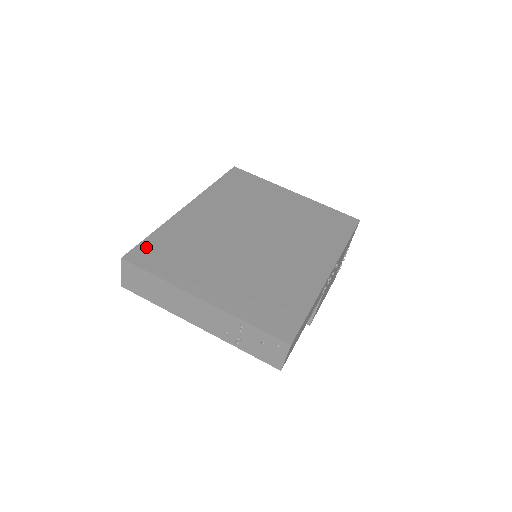
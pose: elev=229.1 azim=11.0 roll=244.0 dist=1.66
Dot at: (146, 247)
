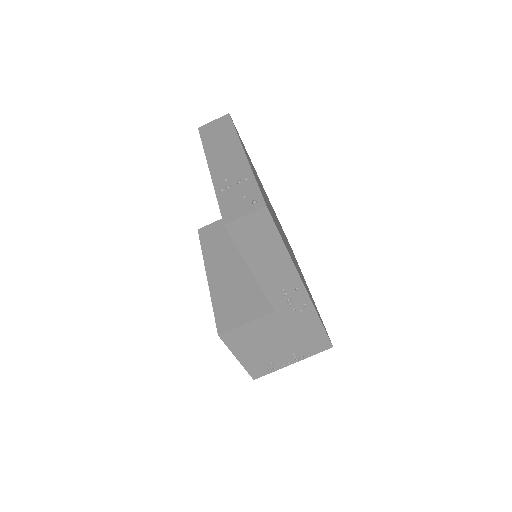
Dot at: occluded
